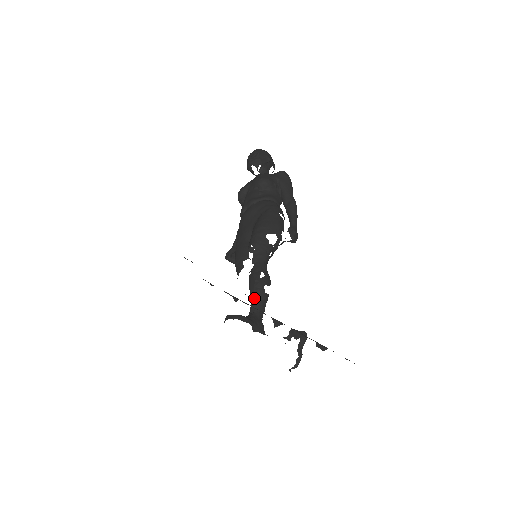
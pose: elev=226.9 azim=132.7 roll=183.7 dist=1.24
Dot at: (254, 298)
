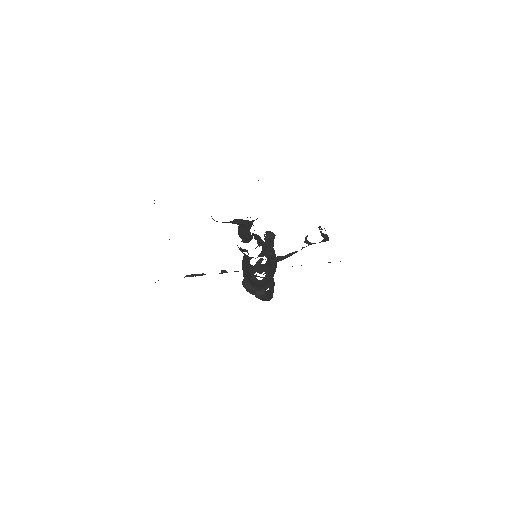
Dot at: occluded
